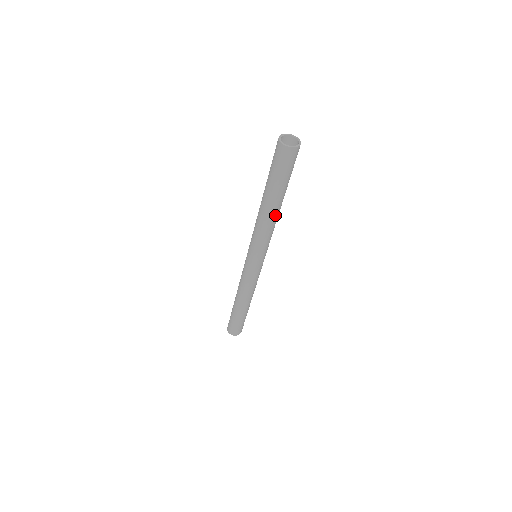
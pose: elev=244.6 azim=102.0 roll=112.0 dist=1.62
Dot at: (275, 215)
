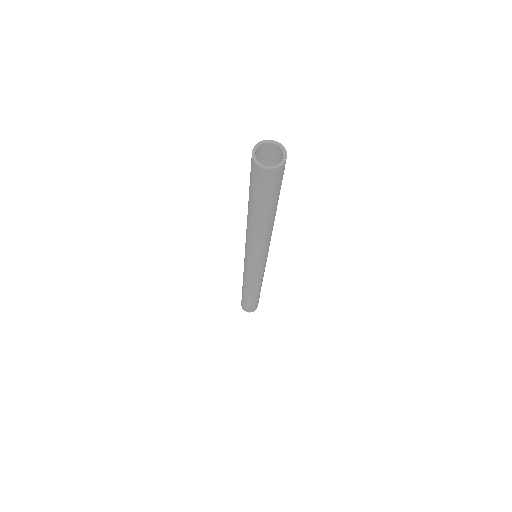
Dot at: (267, 229)
